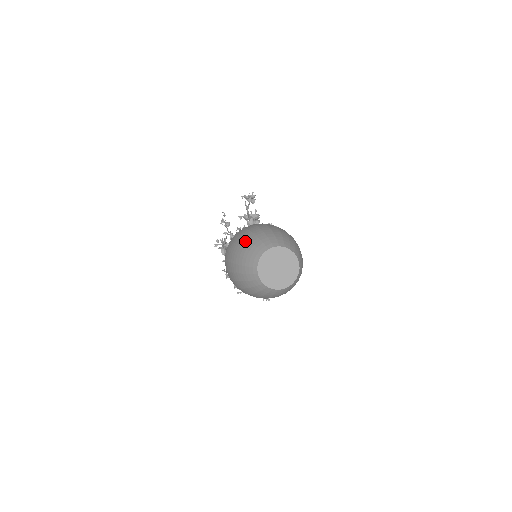
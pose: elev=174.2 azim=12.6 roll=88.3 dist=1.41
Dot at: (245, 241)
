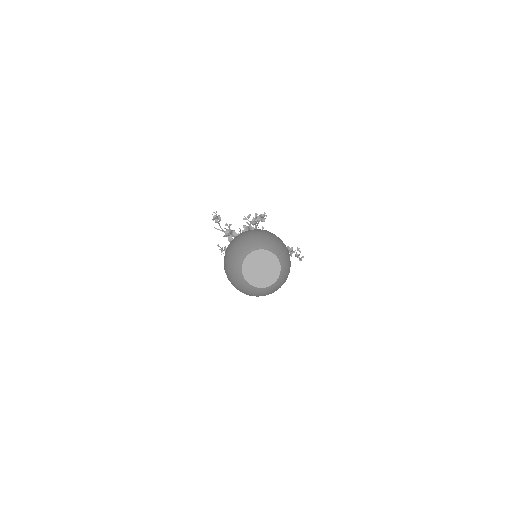
Dot at: (229, 275)
